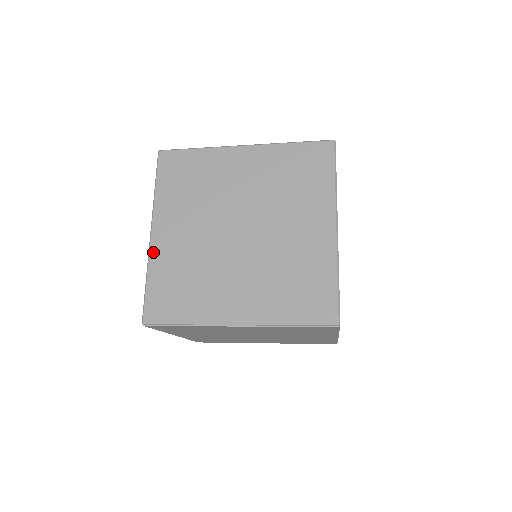
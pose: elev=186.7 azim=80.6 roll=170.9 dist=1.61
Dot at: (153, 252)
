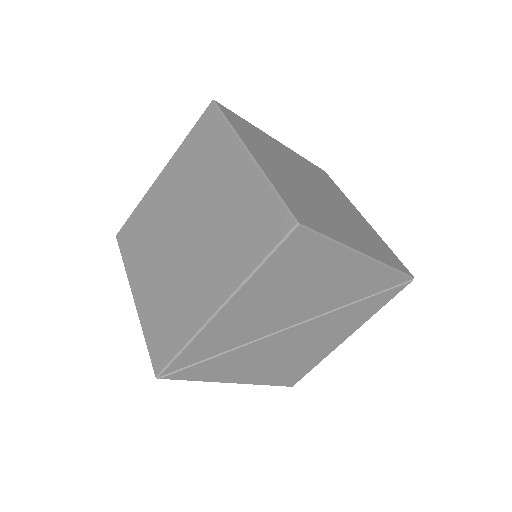
Dot at: (151, 190)
